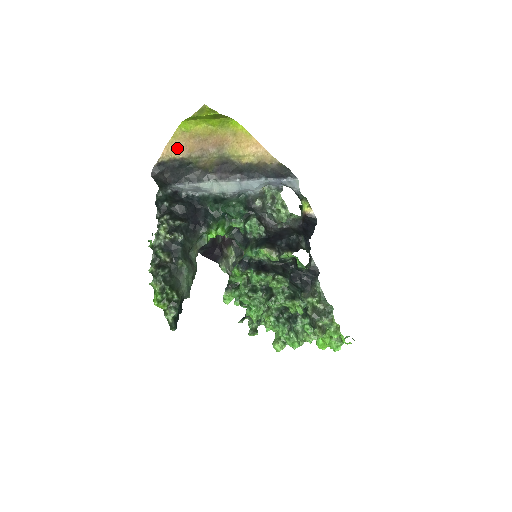
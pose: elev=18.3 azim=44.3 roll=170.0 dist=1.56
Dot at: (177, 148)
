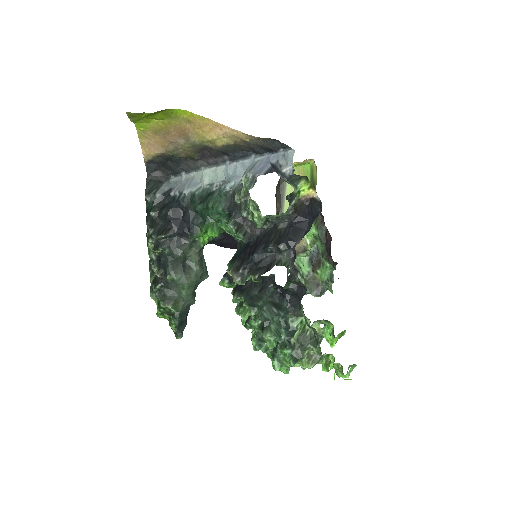
Dot at: (151, 146)
